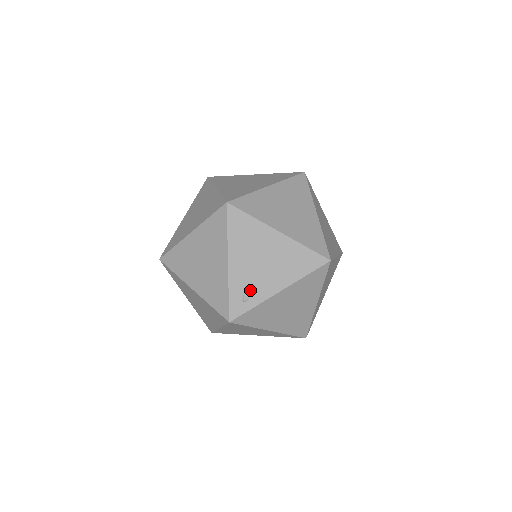
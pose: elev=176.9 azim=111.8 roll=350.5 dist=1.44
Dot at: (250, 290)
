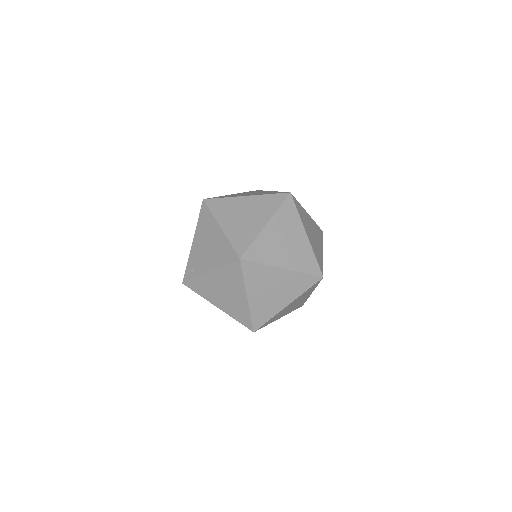
Dot at: (196, 265)
